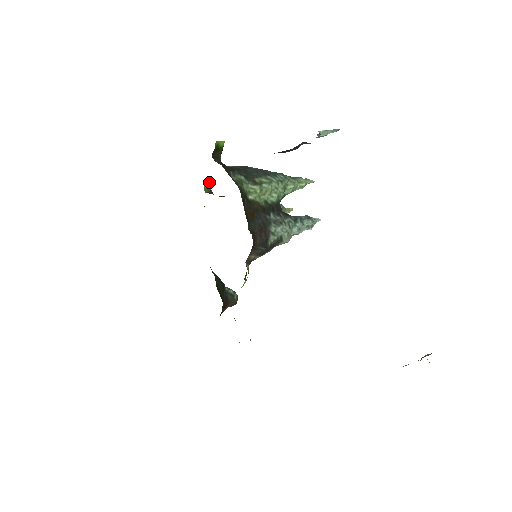
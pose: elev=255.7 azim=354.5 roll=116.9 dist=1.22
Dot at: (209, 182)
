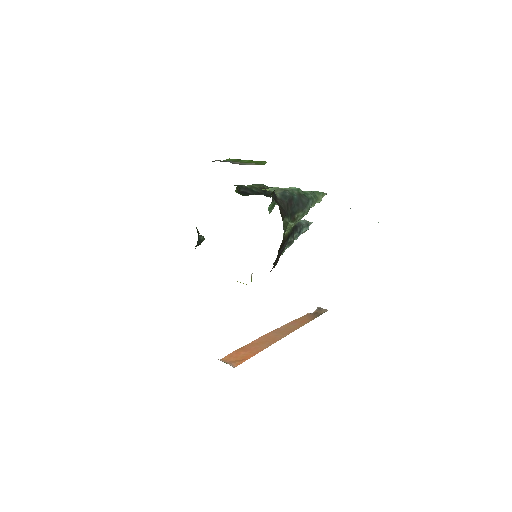
Dot at: occluded
